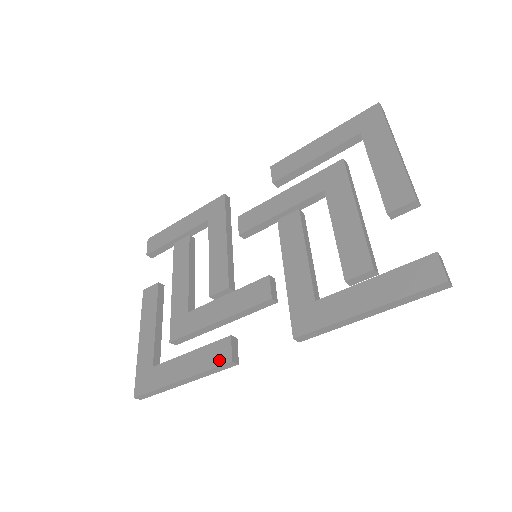
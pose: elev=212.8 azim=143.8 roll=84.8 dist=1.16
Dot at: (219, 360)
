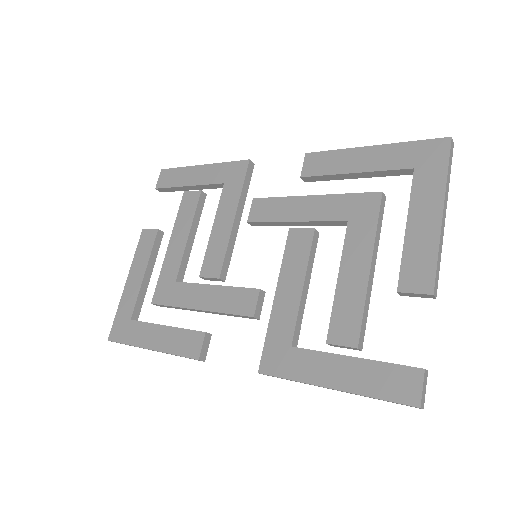
Dot at: (188, 351)
